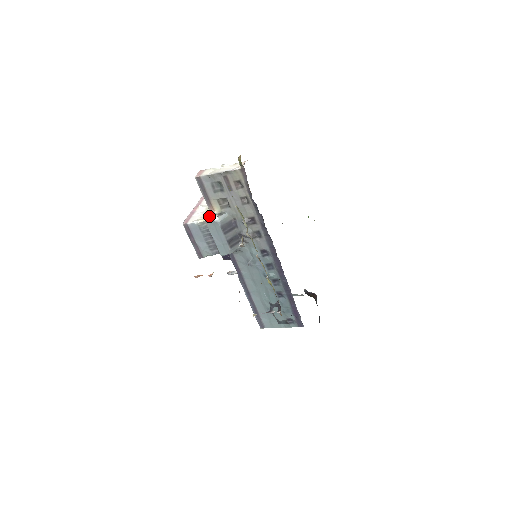
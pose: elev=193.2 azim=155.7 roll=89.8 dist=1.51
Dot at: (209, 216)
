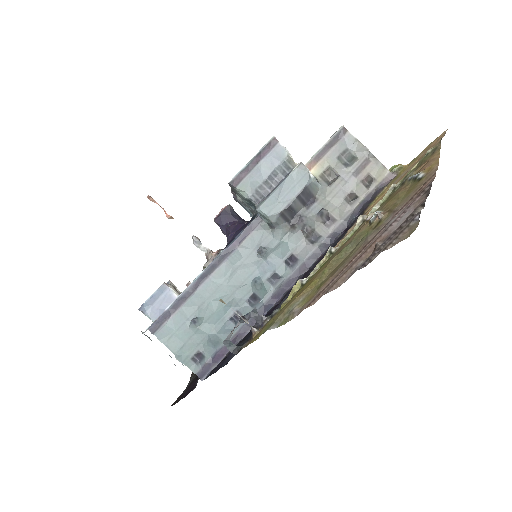
Dot at: occluded
